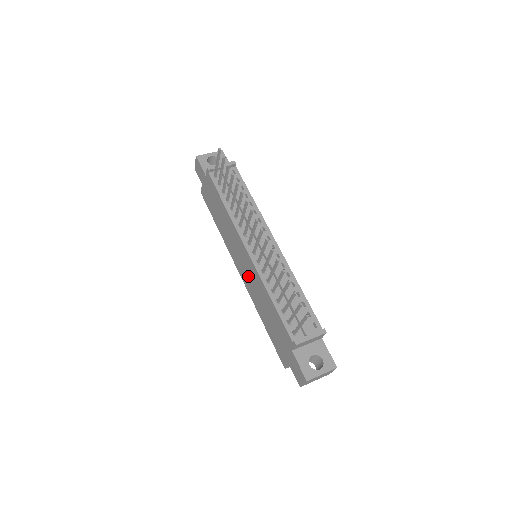
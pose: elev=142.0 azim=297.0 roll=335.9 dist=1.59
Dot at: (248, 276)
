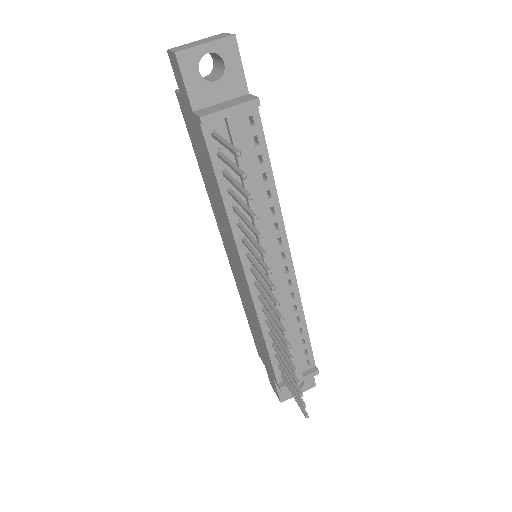
Dot at: (238, 278)
